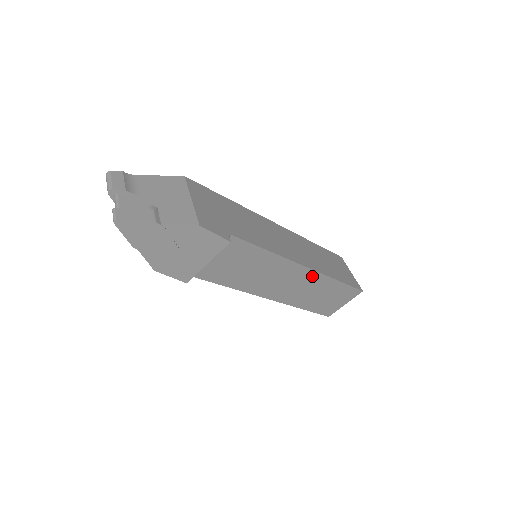
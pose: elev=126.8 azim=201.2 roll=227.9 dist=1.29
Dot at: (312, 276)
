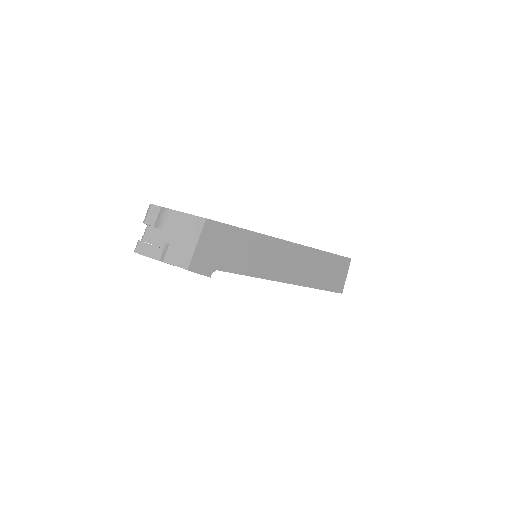
Dot at: occluded
